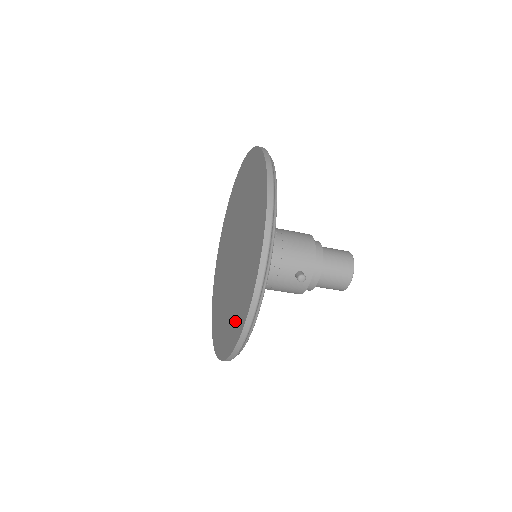
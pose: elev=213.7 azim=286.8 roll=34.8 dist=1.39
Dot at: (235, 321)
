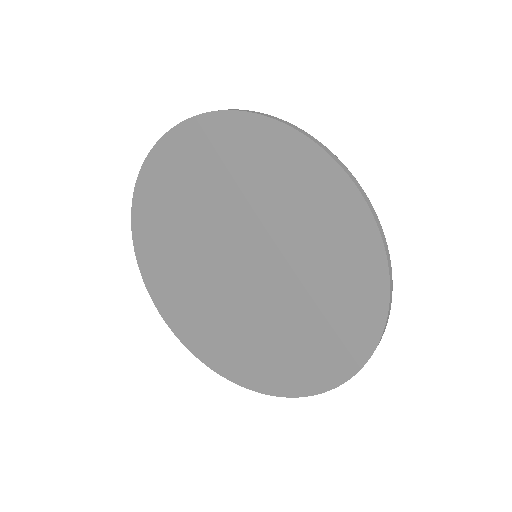
Dot at: (272, 369)
